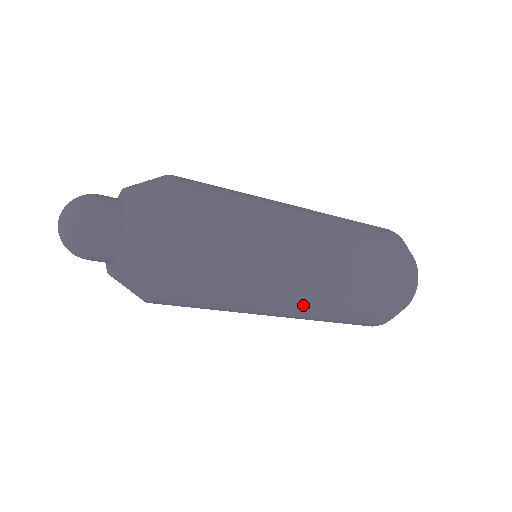
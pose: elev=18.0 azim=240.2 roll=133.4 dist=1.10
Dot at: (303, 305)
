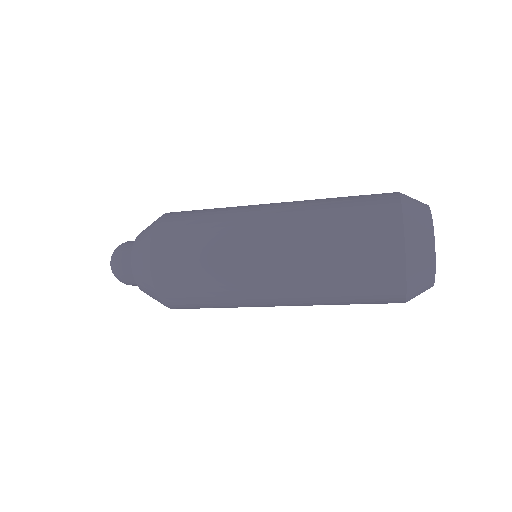
Dot at: (284, 299)
